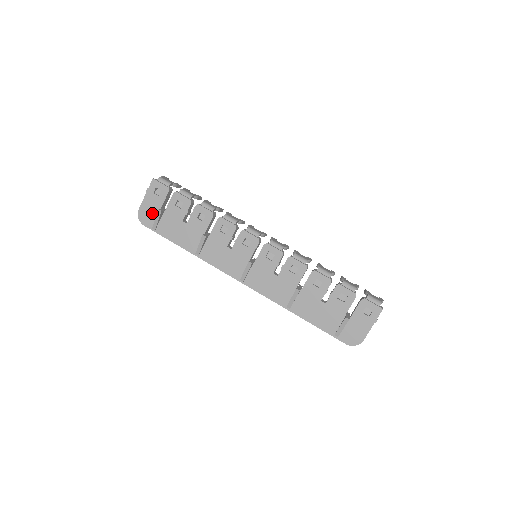
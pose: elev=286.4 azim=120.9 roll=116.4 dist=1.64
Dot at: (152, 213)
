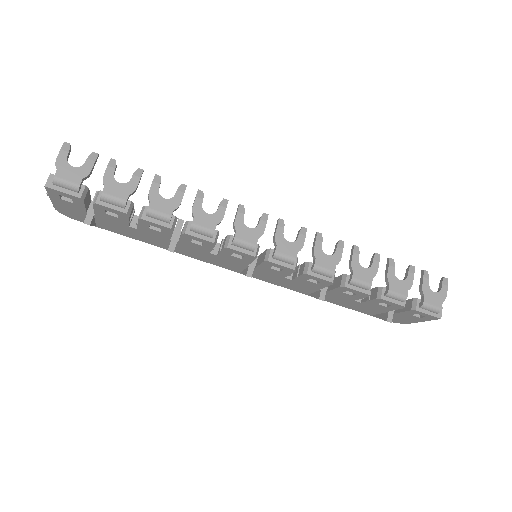
Dot at: (77, 214)
